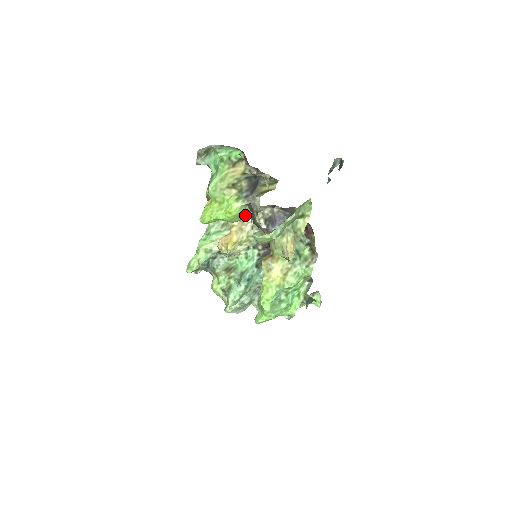
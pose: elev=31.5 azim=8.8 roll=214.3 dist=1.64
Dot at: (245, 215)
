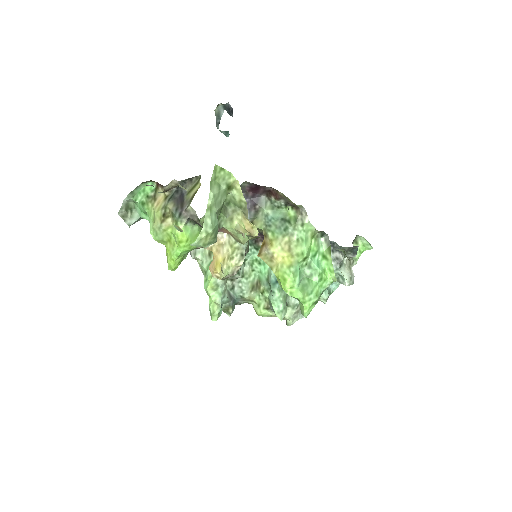
Dot at: occluded
